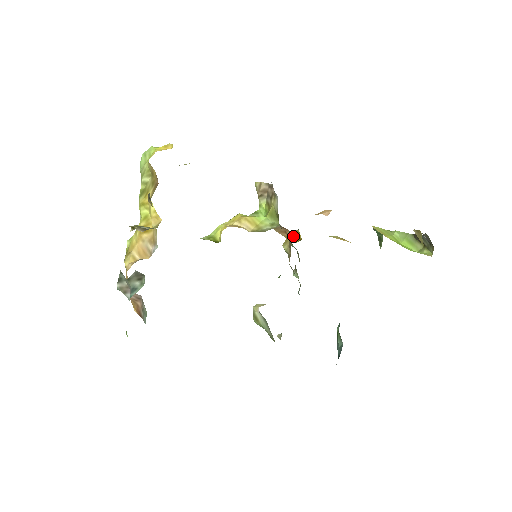
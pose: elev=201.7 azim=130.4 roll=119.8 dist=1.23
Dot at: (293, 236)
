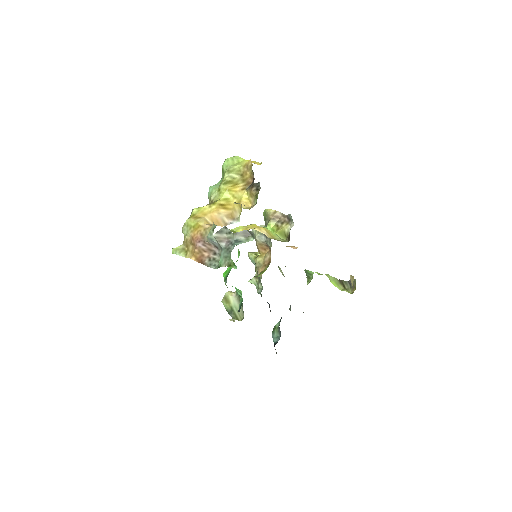
Dot at: occluded
